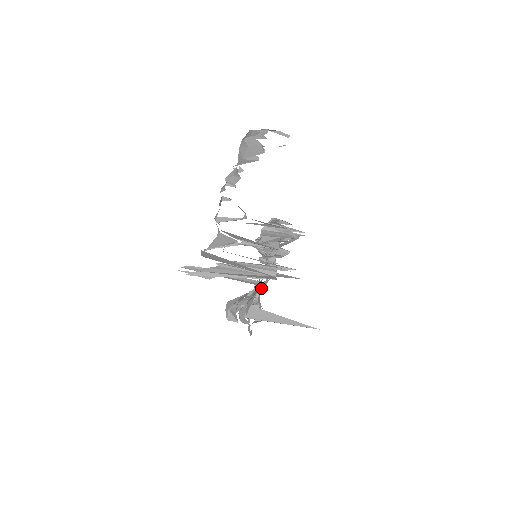
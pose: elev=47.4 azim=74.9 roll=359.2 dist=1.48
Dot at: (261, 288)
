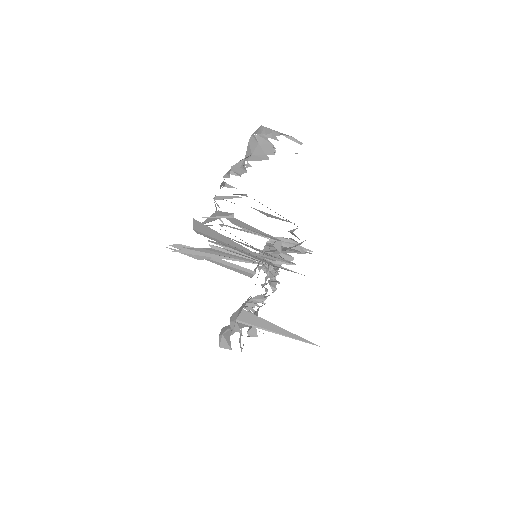
Dot at: (259, 299)
